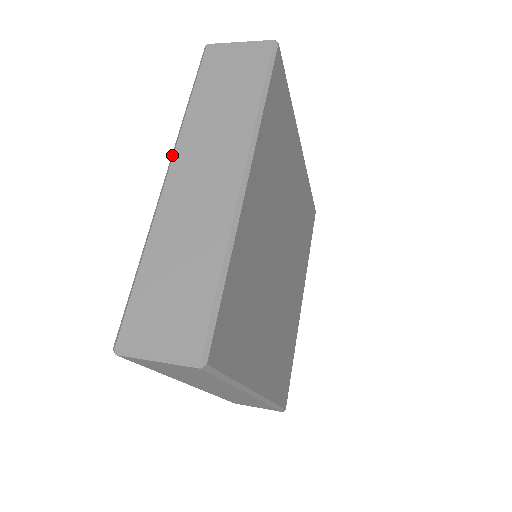
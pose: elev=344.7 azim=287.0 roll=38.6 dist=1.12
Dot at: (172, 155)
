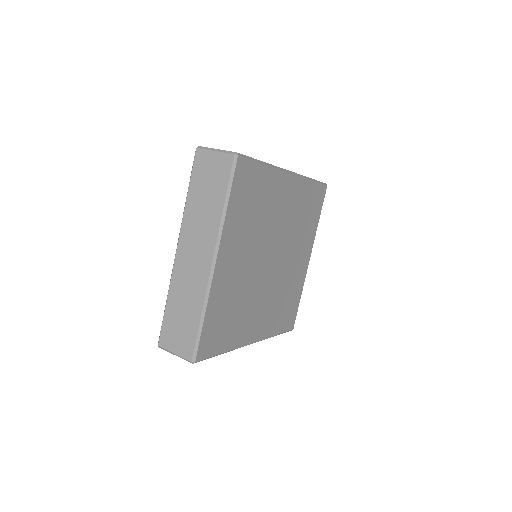
Dot at: (179, 236)
